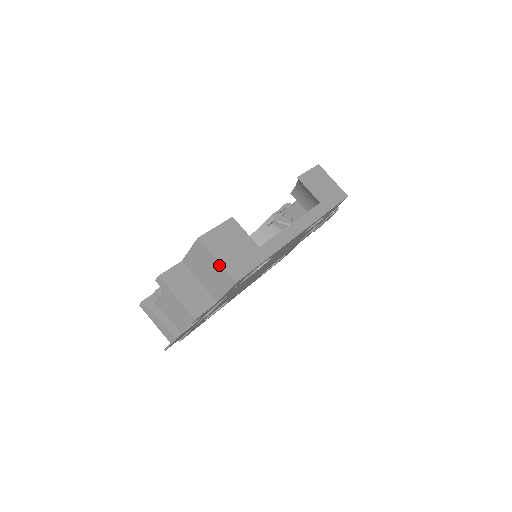
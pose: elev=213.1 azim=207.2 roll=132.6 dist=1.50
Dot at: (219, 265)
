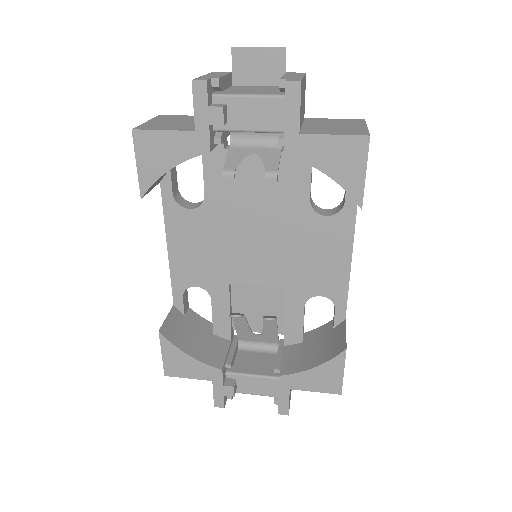
Dot at: occluded
